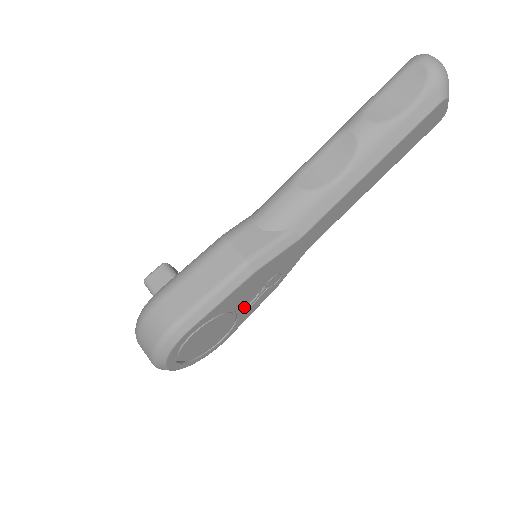
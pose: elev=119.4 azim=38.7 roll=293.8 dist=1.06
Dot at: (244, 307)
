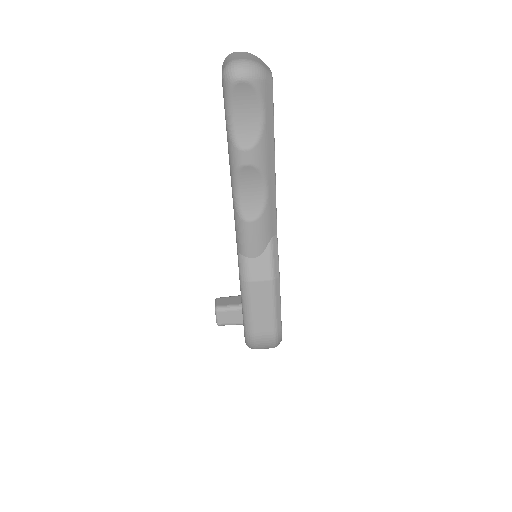
Dot at: occluded
